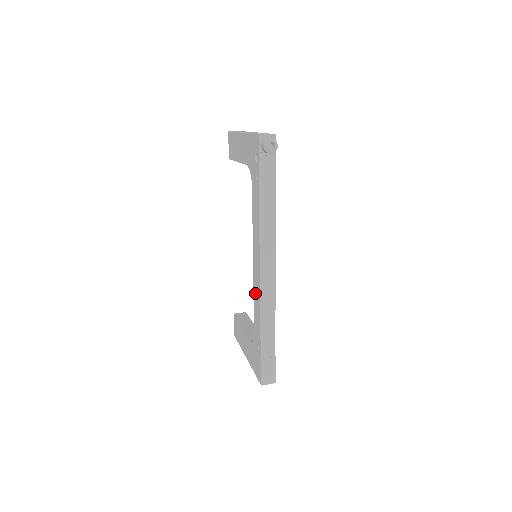
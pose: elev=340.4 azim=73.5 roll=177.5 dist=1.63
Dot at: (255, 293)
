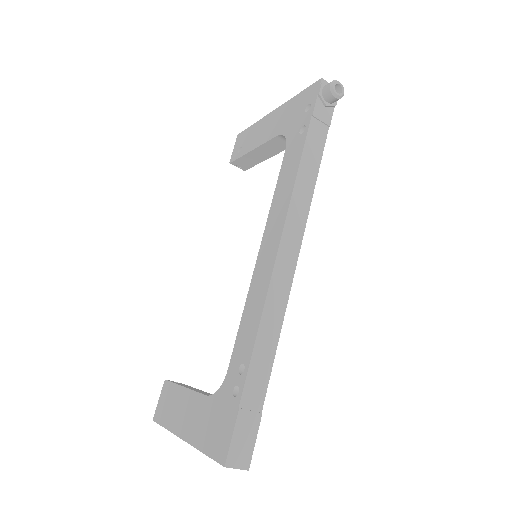
Dot at: (252, 295)
